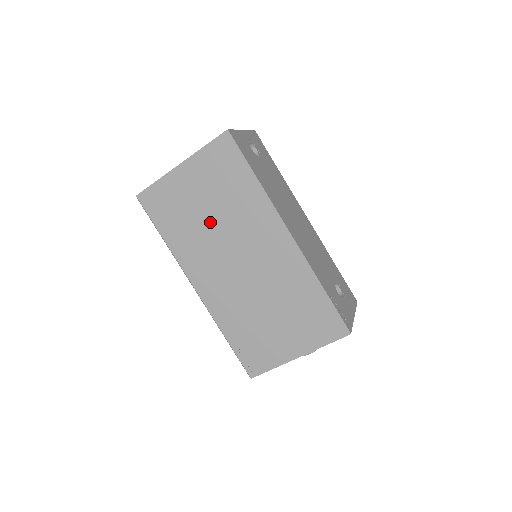
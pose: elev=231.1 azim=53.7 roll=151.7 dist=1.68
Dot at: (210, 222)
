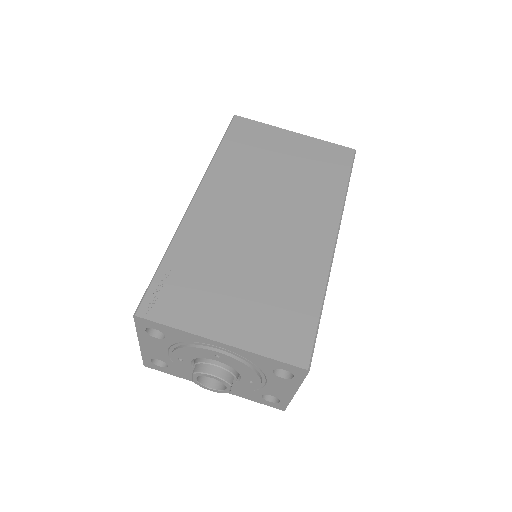
Dot at: (275, 175)
